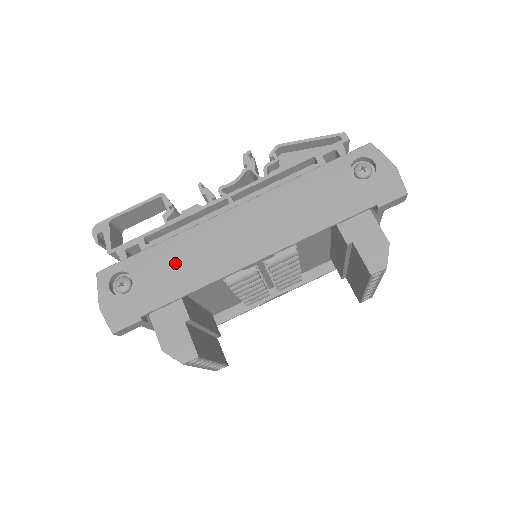
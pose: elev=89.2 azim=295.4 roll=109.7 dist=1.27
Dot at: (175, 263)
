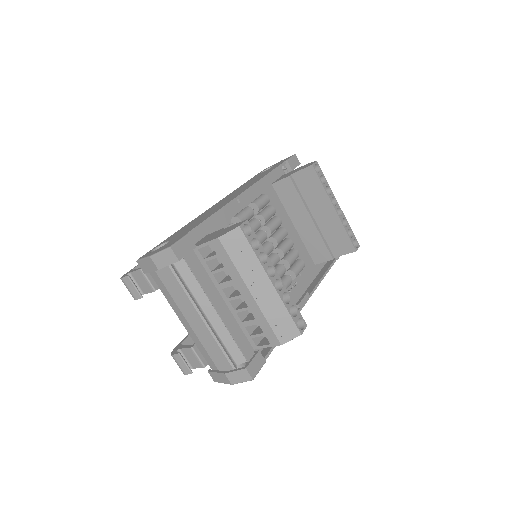
Dot at: (192, 224)
